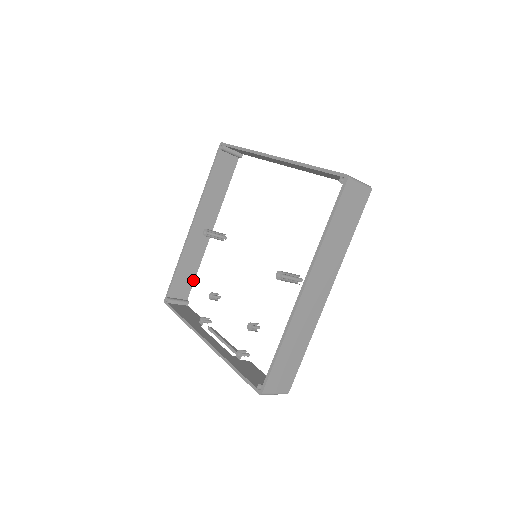
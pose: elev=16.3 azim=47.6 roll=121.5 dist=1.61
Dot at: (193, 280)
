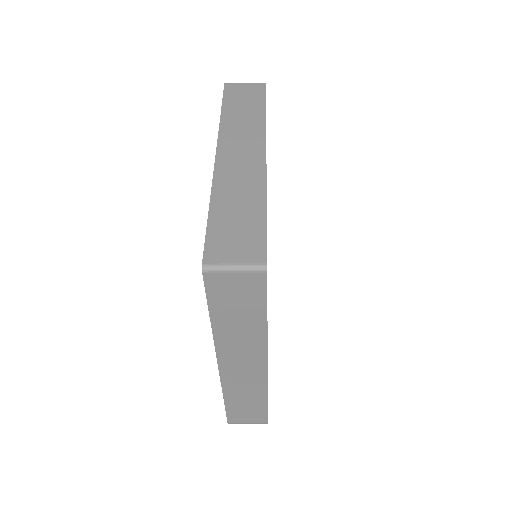
Dot at: occluded
